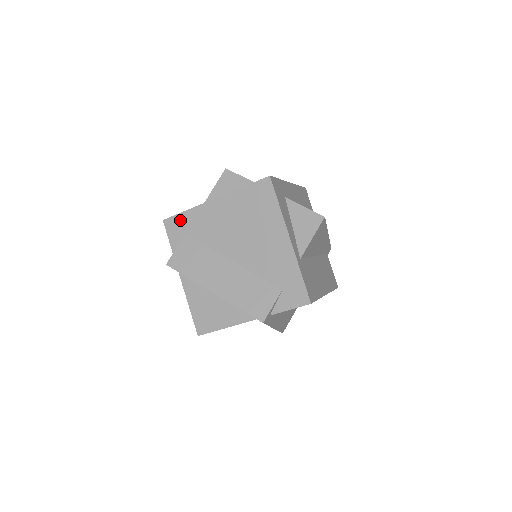
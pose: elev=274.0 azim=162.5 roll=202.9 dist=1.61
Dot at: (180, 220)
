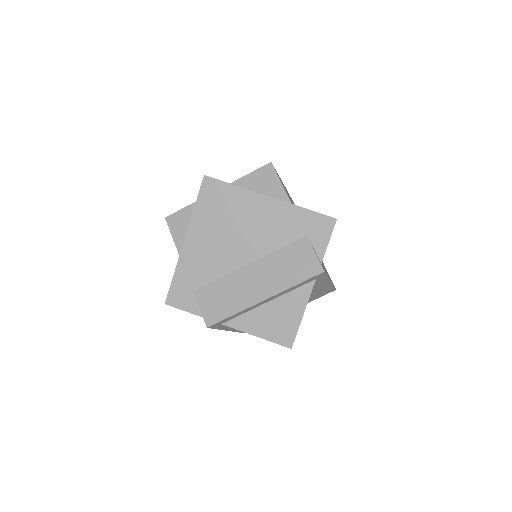
Dot at: (177, 287)
